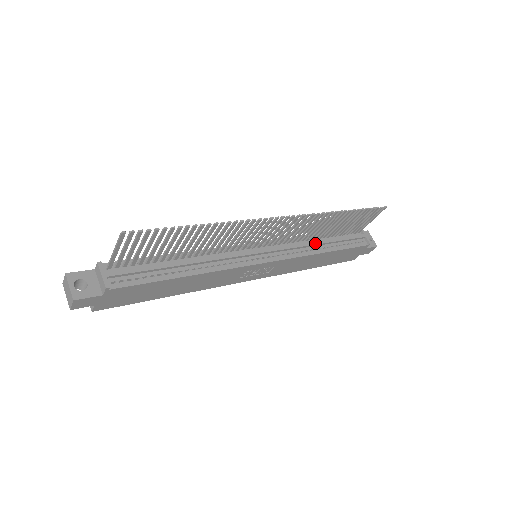
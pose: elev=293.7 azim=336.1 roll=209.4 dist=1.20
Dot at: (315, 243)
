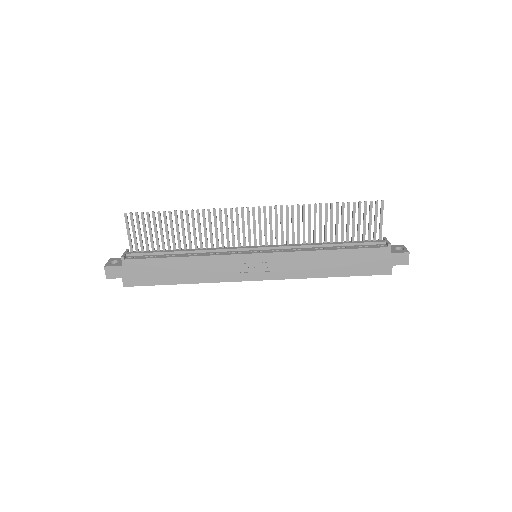
Dot at: (316, 244)
